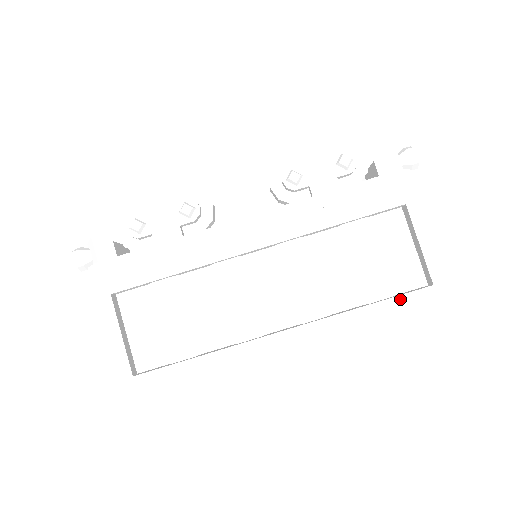
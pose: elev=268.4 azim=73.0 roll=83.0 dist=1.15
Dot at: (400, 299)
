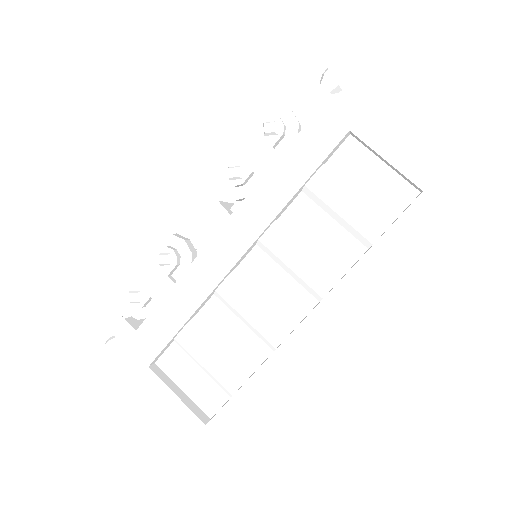
Dot at: (397, 225)
